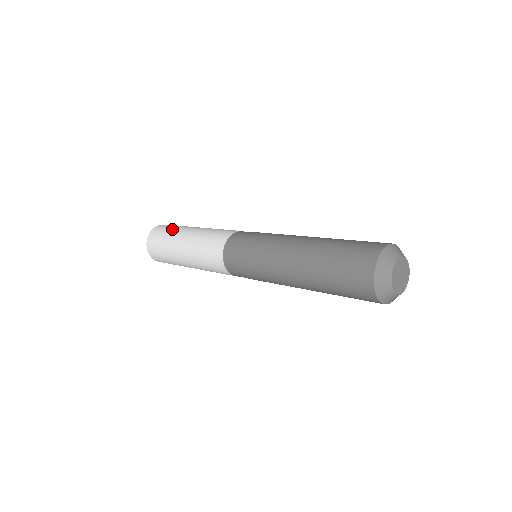
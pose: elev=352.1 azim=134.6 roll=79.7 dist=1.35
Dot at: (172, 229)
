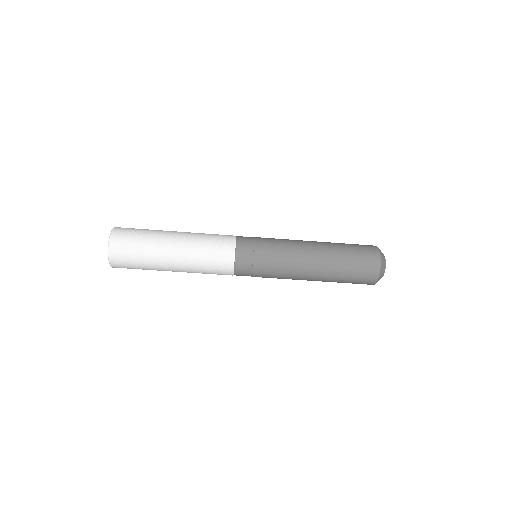
Dot at: occluded
